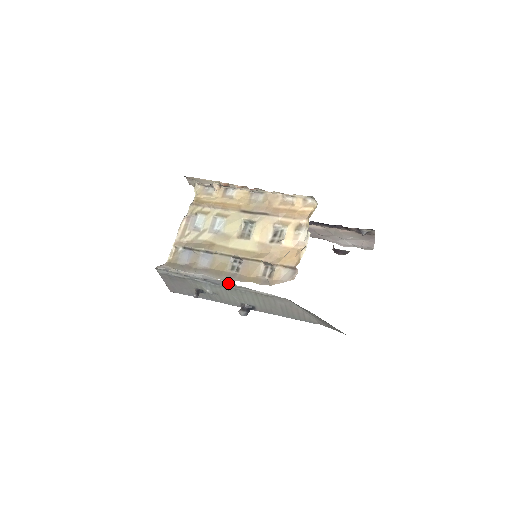
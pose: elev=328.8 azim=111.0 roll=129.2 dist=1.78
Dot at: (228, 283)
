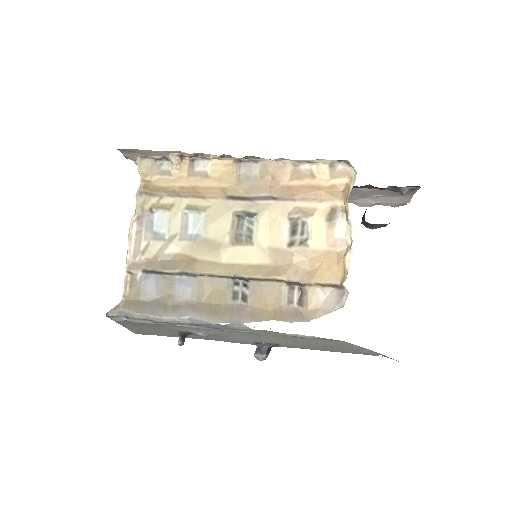
Dot at: (236, 327)
